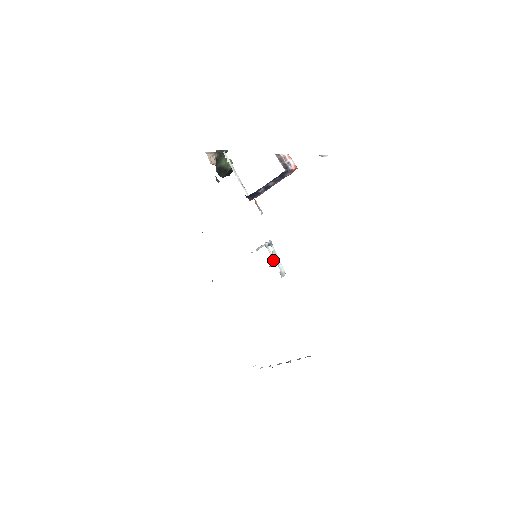
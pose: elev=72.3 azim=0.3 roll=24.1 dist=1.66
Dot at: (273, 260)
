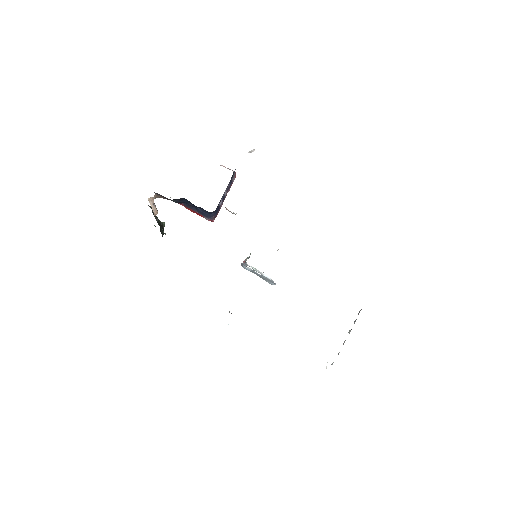
Dot at: occluded
